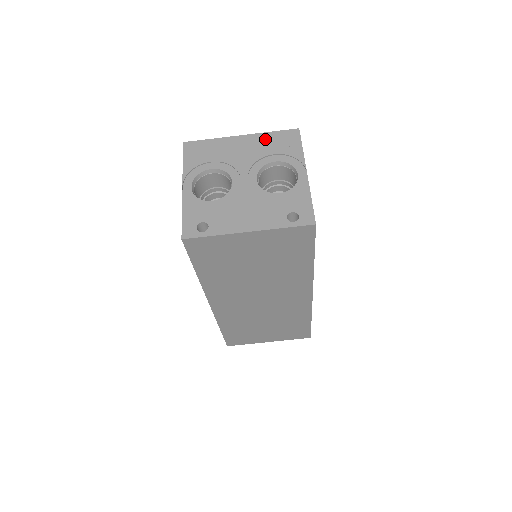
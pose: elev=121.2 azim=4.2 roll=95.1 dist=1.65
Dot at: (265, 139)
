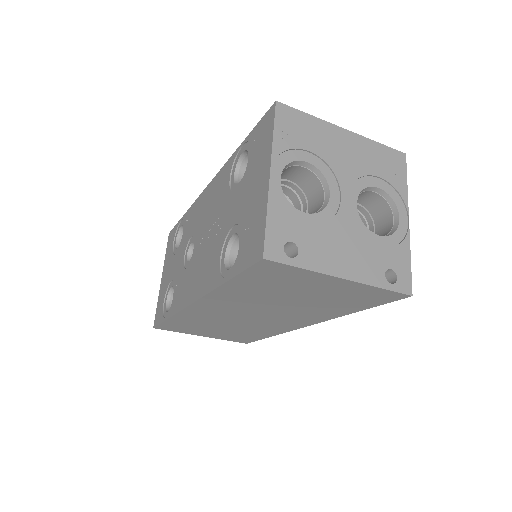
Dot at: (371, 150)
